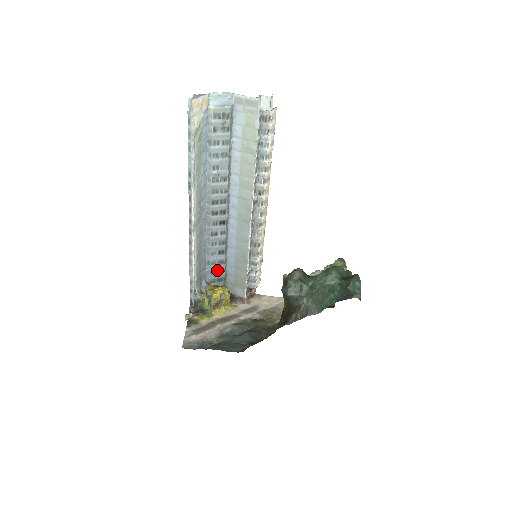
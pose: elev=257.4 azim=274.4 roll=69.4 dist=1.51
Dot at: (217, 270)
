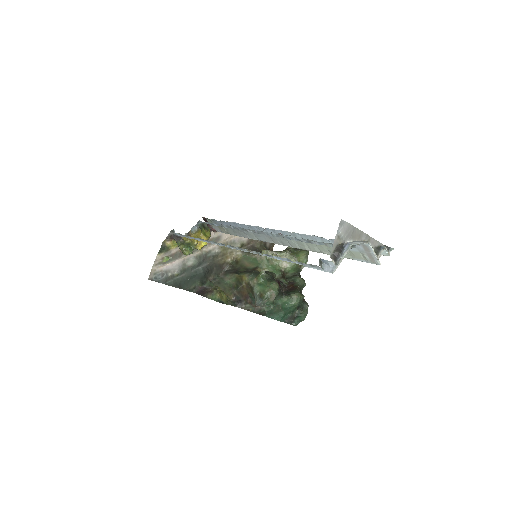
Dot at: occluded
